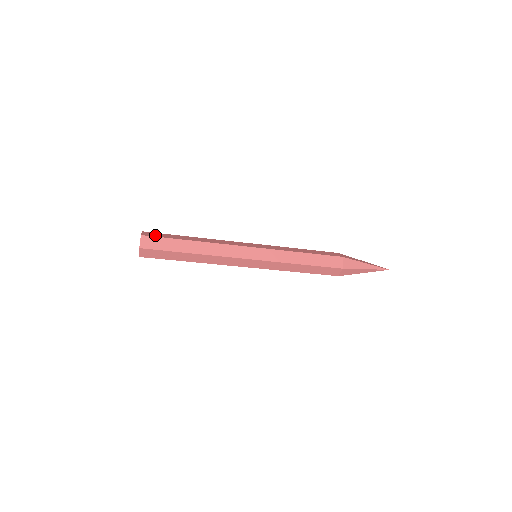
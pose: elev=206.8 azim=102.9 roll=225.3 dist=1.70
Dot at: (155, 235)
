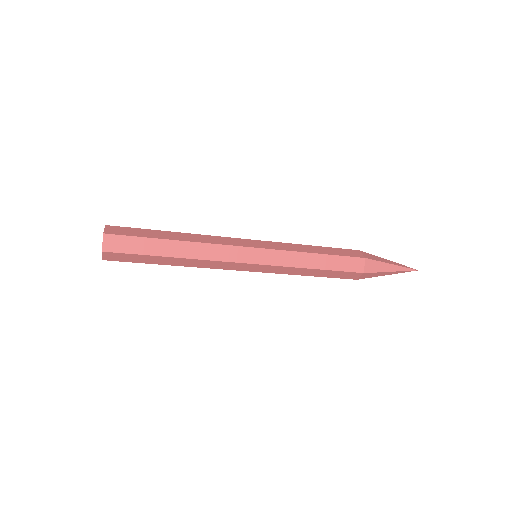
Dot at: (123, 232)
